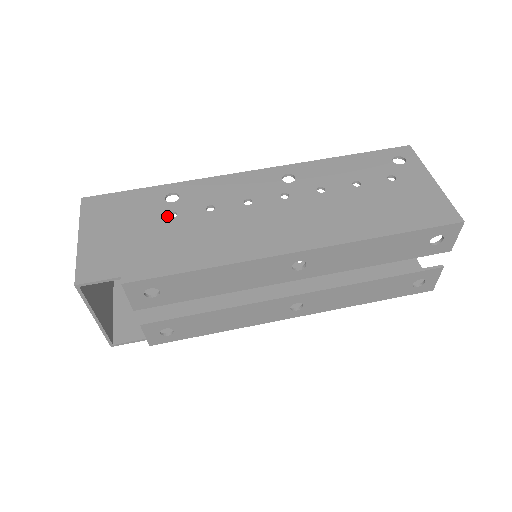
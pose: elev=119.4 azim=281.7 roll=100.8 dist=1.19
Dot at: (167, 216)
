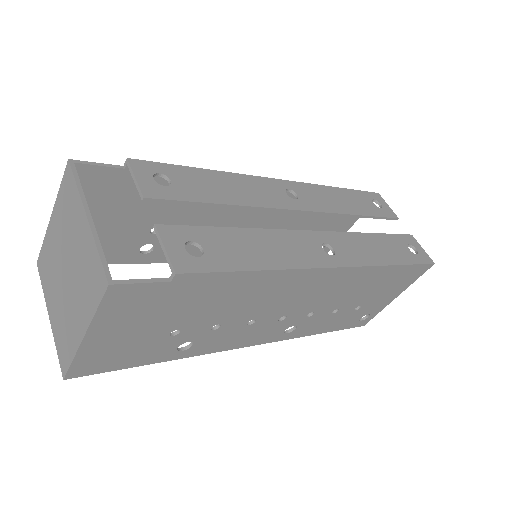
Dot at: (148, 227)
